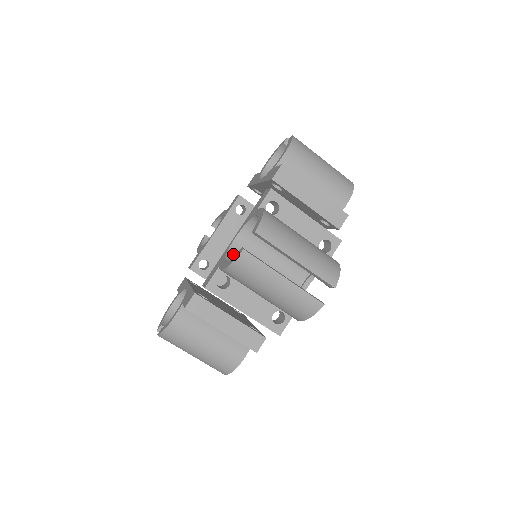
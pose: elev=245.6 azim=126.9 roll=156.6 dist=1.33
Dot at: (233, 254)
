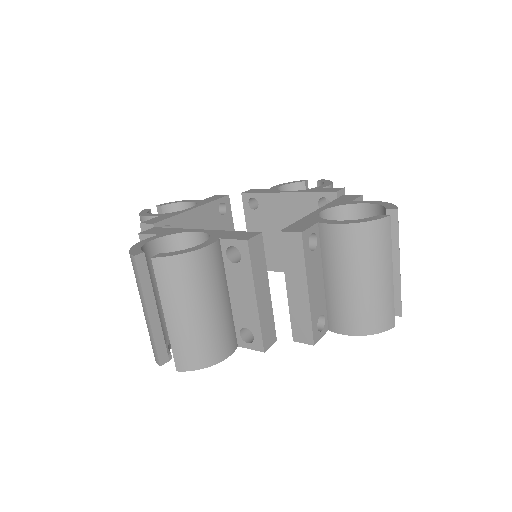
Dot at: (182, 240)
